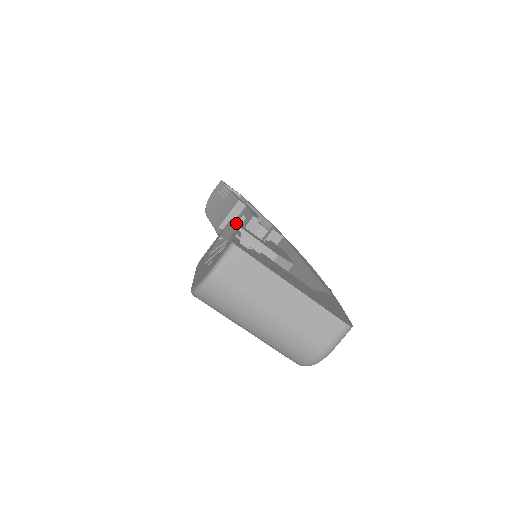
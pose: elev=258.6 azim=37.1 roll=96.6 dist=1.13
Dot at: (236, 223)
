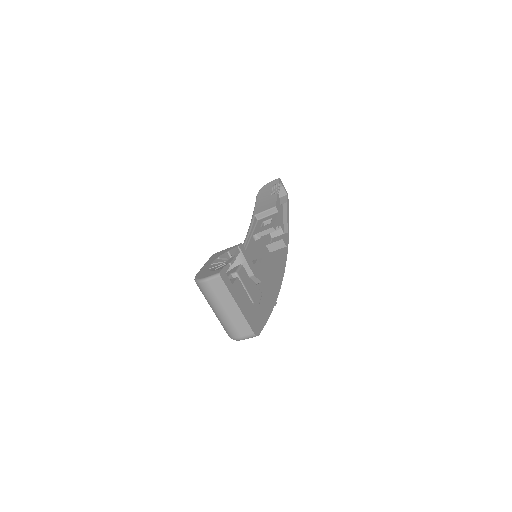
Dot at: (241, 248)
